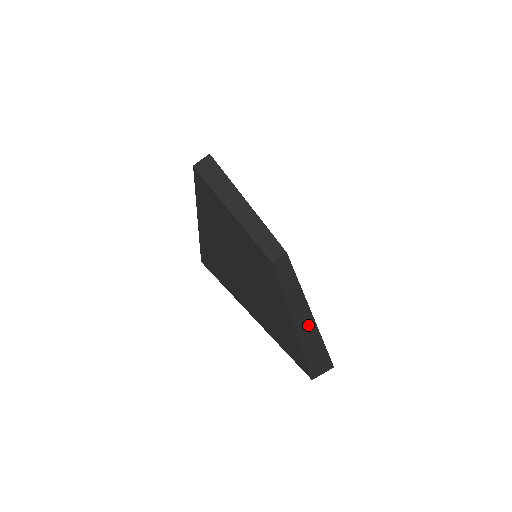
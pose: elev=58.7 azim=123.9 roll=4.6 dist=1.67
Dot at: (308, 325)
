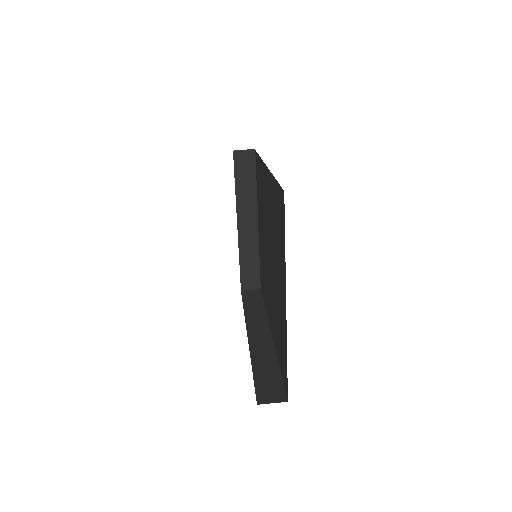
Dot at: (267, 354)
